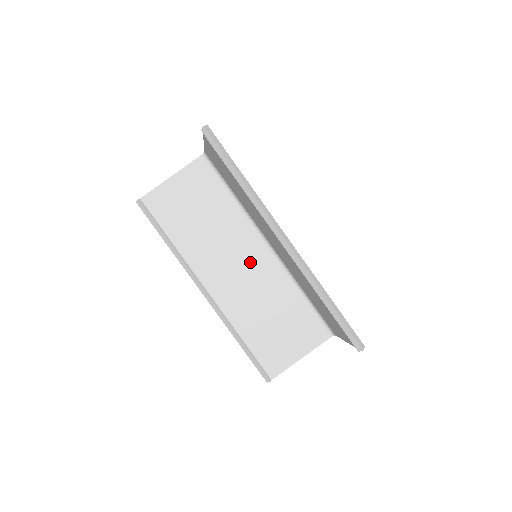
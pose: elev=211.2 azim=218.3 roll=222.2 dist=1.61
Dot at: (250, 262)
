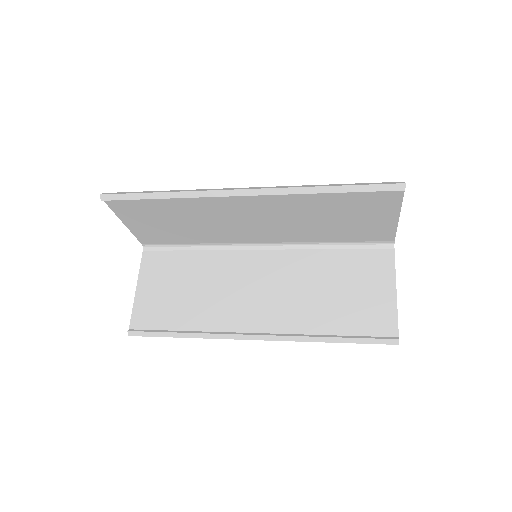
Dot at: (262, 273)
